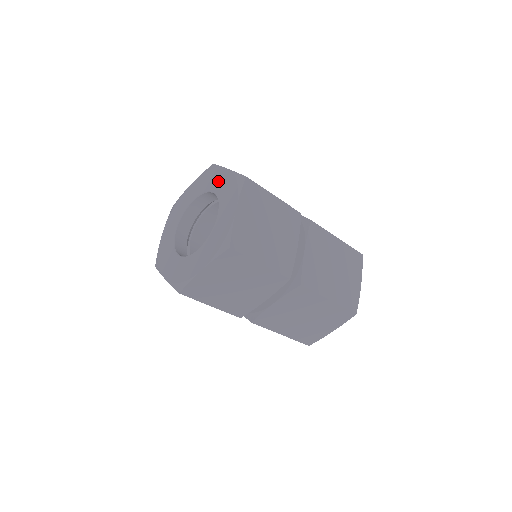
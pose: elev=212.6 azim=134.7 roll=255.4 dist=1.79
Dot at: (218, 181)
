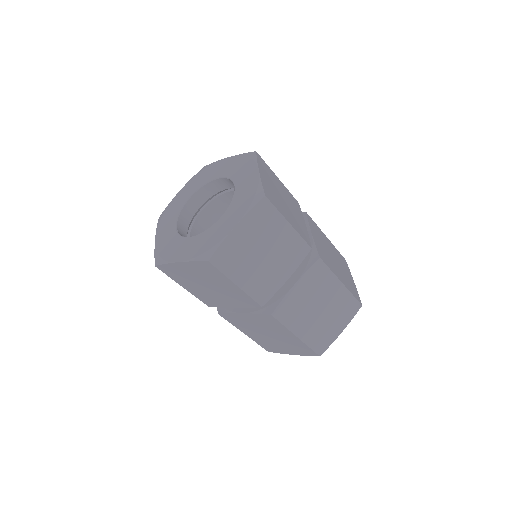
Dot at: (221, 169)
